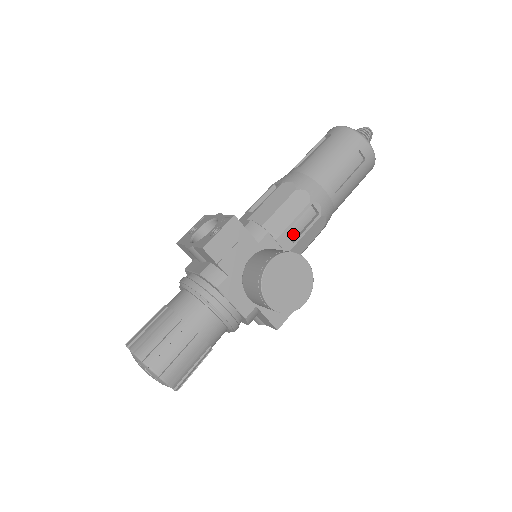
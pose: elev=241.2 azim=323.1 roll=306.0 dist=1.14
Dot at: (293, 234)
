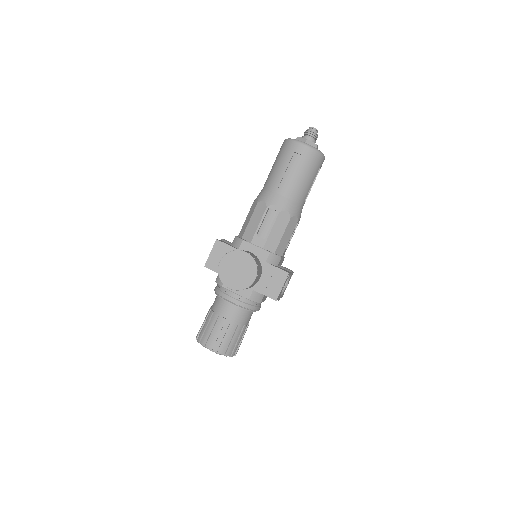
Dot at: (264, 233)
